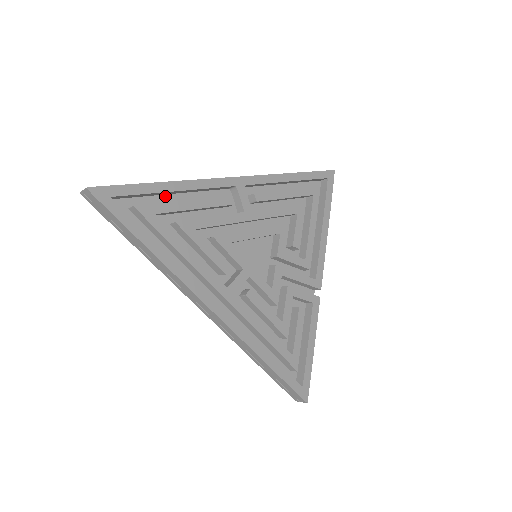
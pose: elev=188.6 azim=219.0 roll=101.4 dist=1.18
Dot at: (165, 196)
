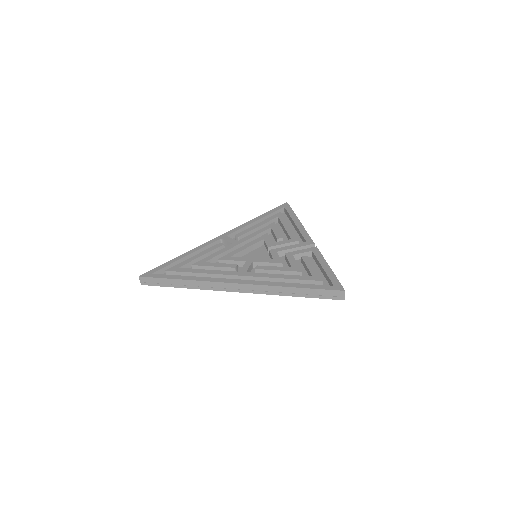
Dot at: occluded
